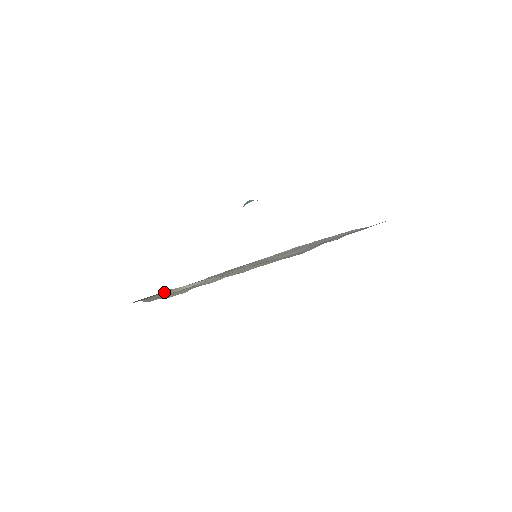
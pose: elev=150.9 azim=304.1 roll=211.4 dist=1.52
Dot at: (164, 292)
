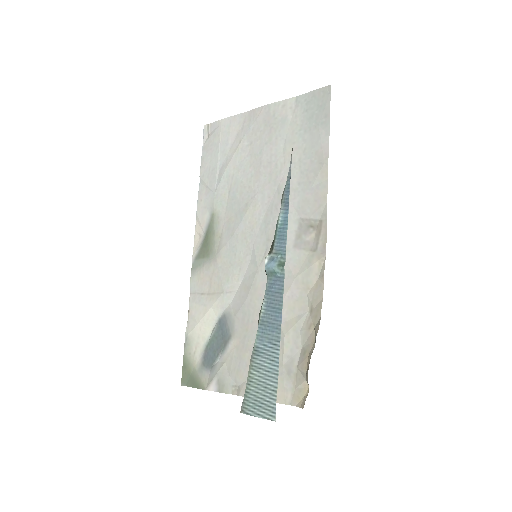
Dot at: (188, 347)
